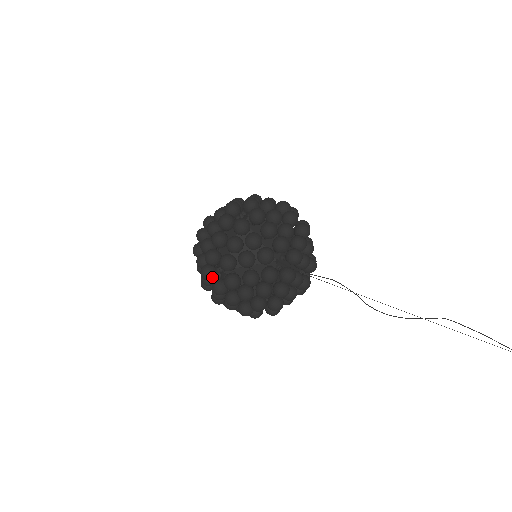
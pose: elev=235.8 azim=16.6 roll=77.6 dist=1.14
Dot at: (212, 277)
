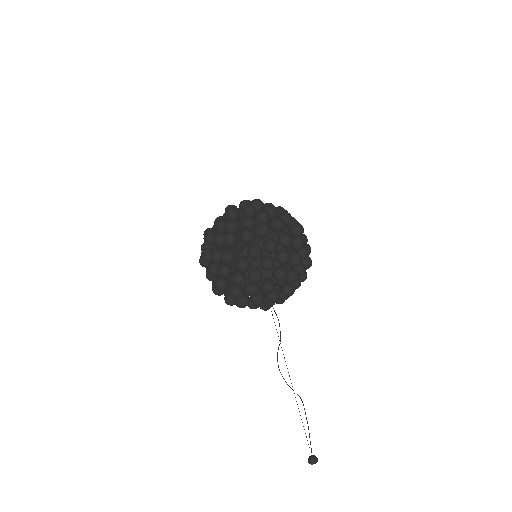
Dot at: (231, 246)
